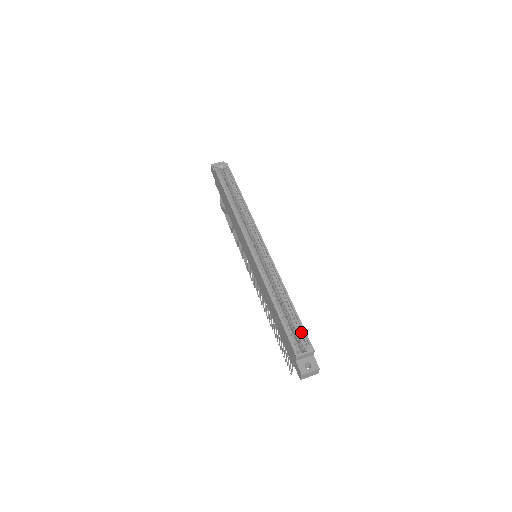
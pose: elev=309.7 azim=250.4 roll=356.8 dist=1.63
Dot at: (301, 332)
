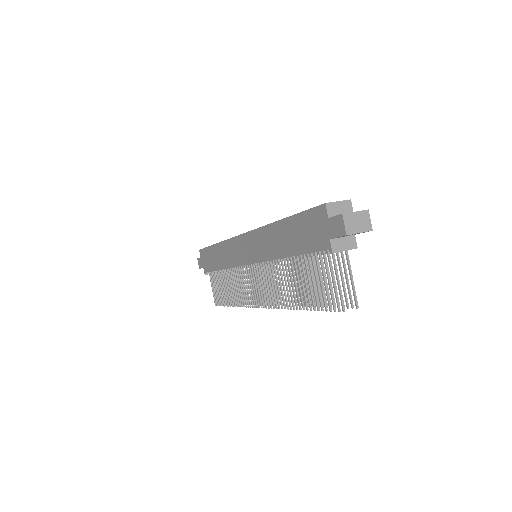
Dot at: occluded
